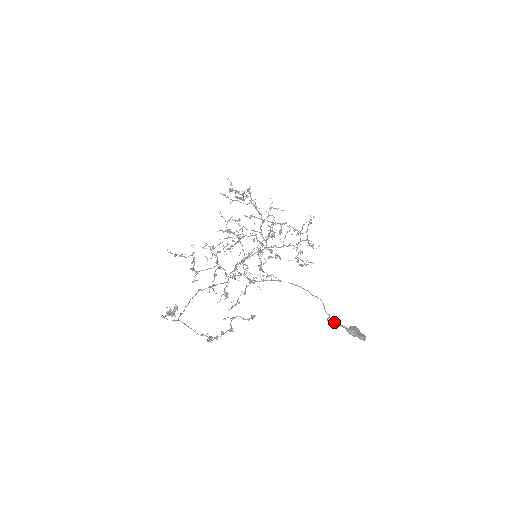
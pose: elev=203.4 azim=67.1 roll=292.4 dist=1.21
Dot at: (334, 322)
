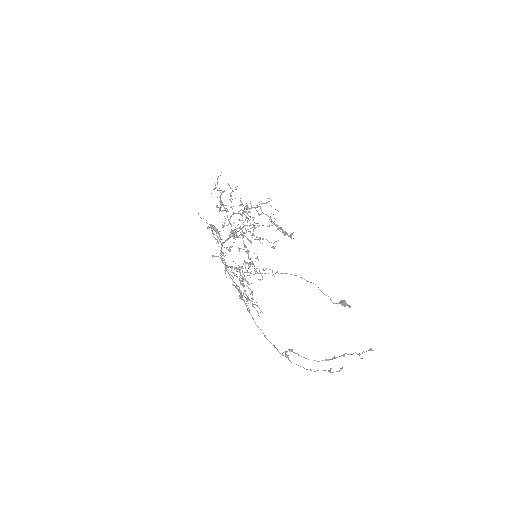
Dot at: (338, 303)
